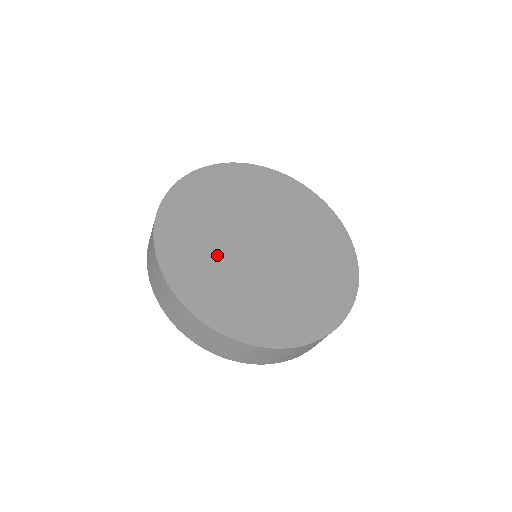
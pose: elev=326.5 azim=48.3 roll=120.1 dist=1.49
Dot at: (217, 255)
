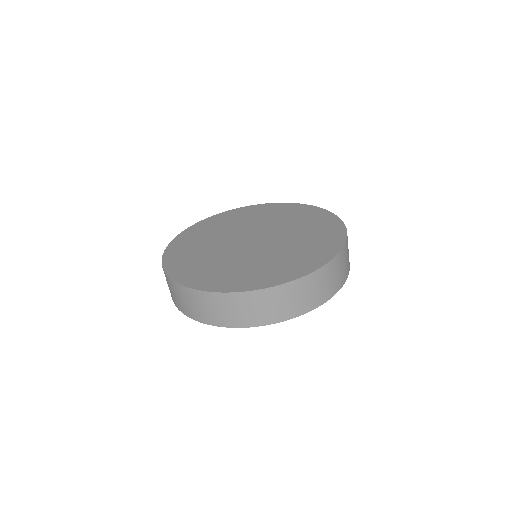
Dot at: (239, 263)
